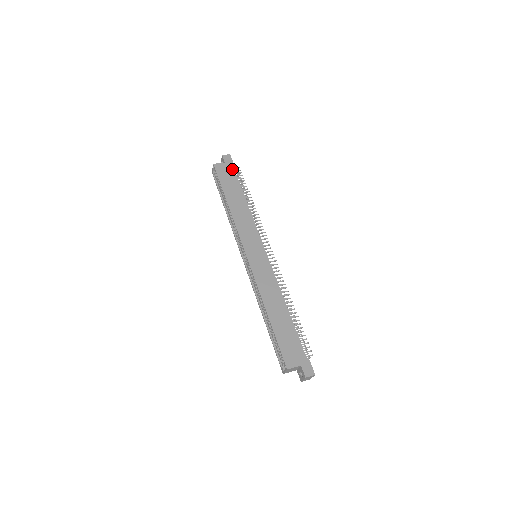
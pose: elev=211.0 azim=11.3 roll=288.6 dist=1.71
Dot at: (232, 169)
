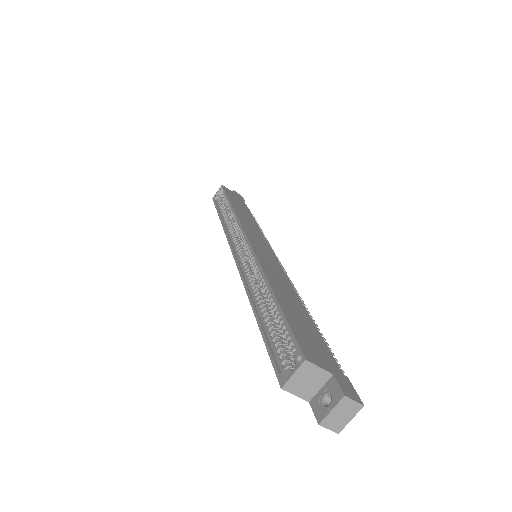
Dot at: (242, 200)
